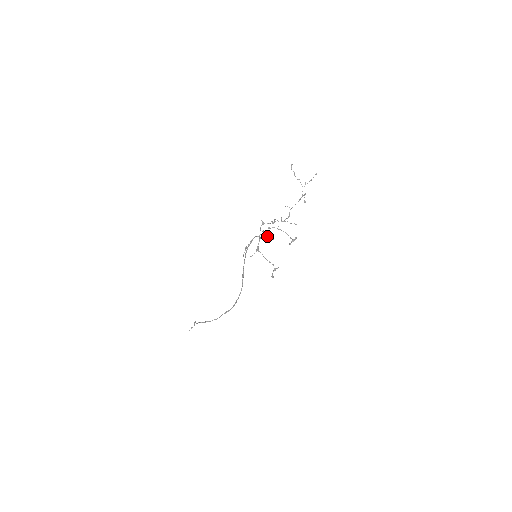
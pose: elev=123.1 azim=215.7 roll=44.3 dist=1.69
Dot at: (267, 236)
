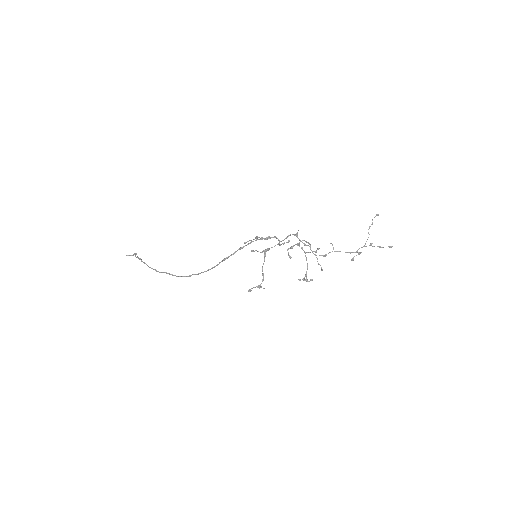
Dot at: (288, 249)
